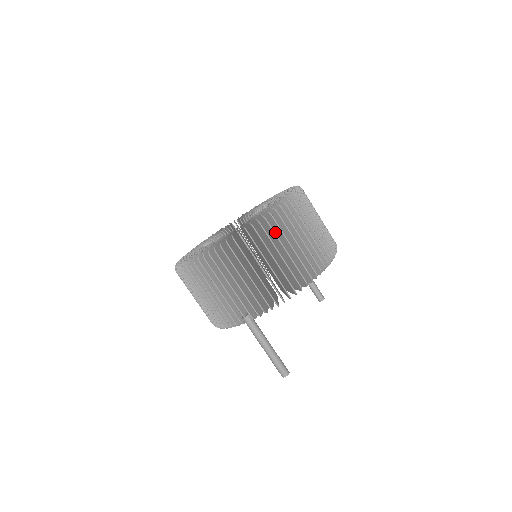
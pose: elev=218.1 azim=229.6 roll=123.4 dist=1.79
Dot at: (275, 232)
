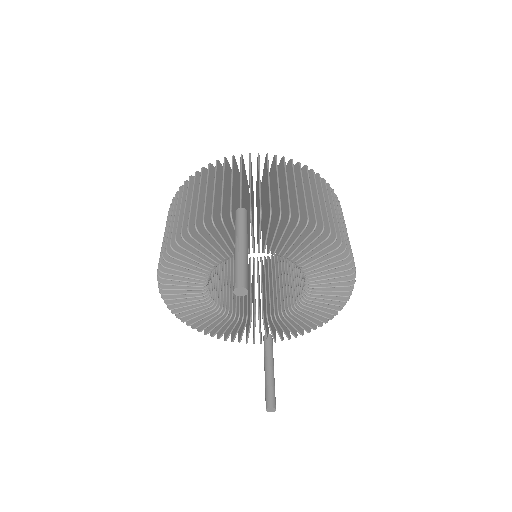
Dot at: occluded
